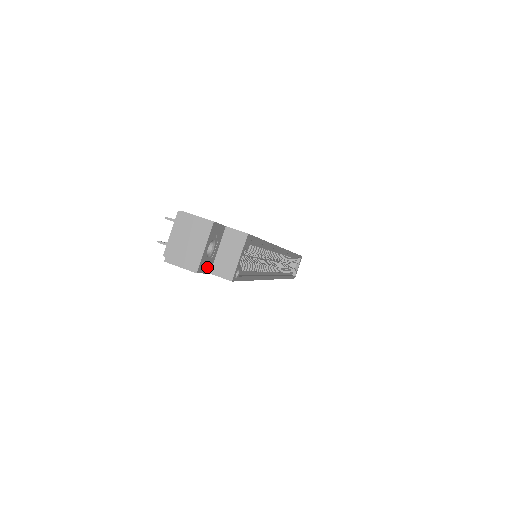
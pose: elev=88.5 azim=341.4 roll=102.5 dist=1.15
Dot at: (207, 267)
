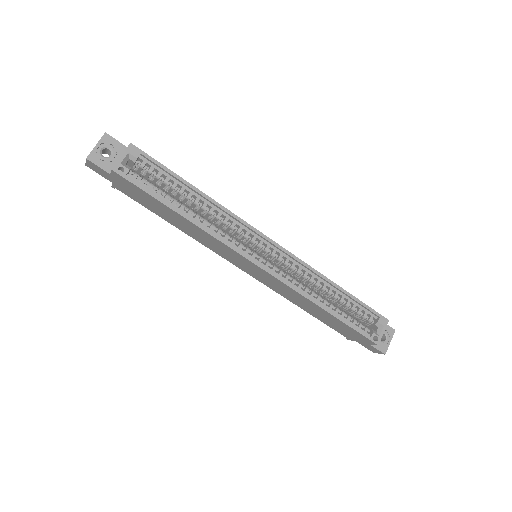
Dot at: (104, 165)
